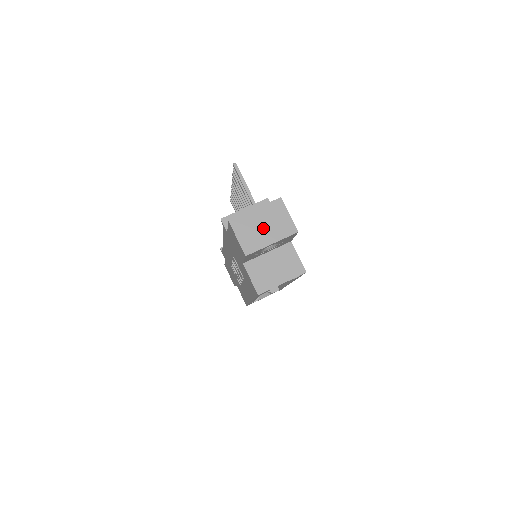
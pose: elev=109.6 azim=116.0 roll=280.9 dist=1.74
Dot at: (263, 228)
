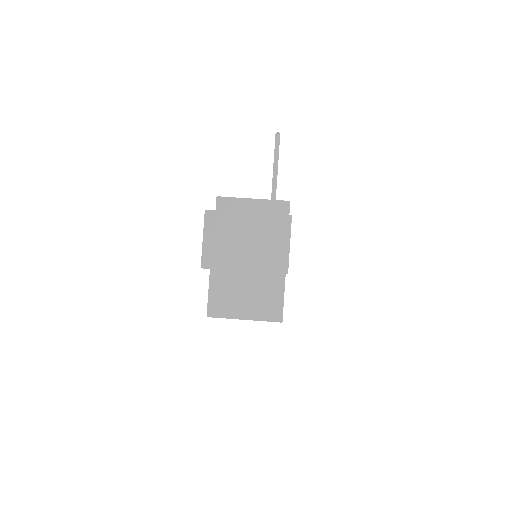
Dot at: (244, 244)
